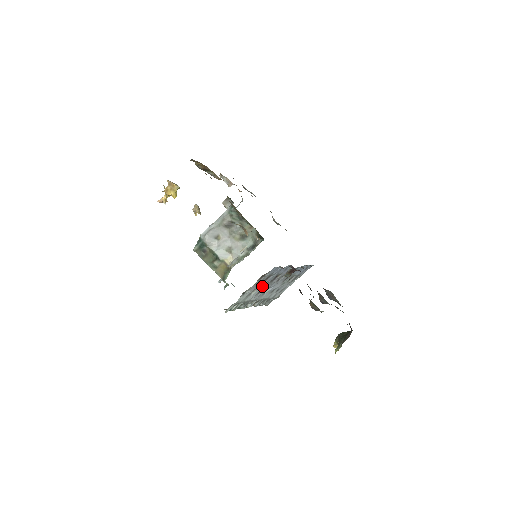
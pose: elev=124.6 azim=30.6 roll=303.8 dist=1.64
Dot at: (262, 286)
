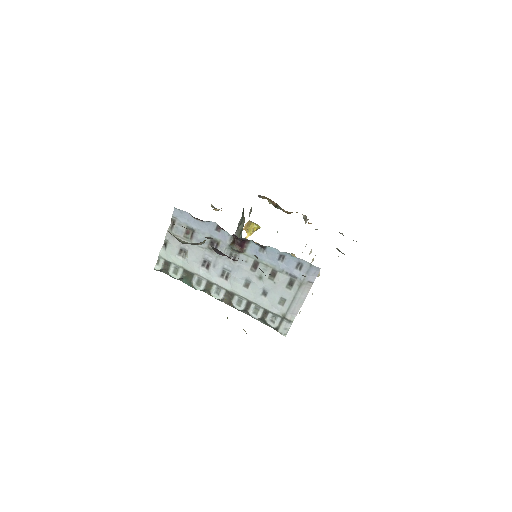
Dot at: (194, 249)
